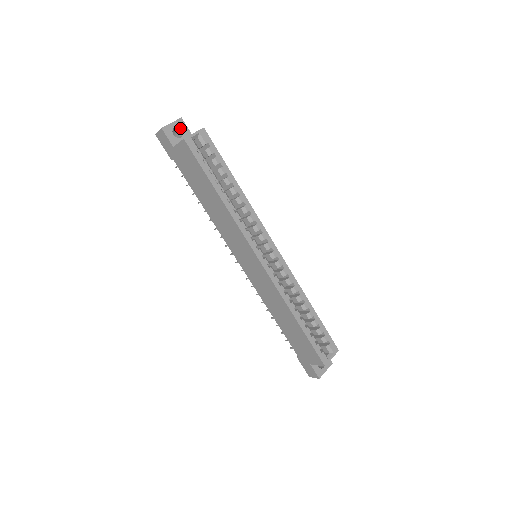
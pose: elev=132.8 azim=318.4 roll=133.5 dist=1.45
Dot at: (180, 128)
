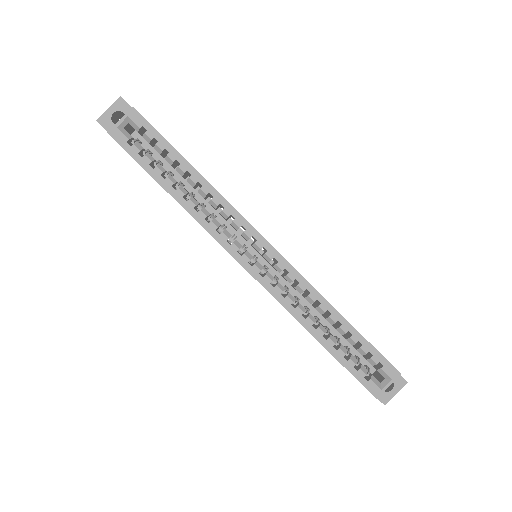
Dot at: (121, 111)
